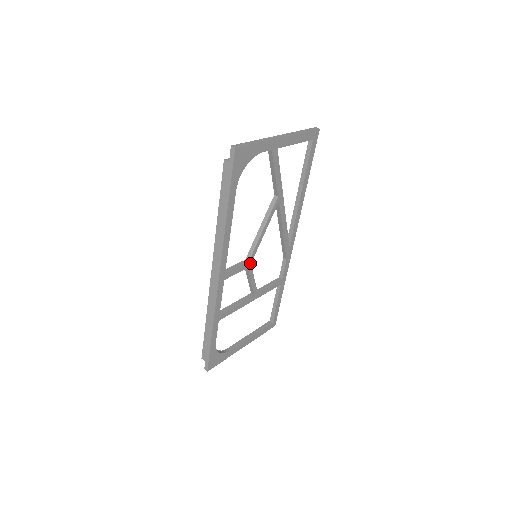
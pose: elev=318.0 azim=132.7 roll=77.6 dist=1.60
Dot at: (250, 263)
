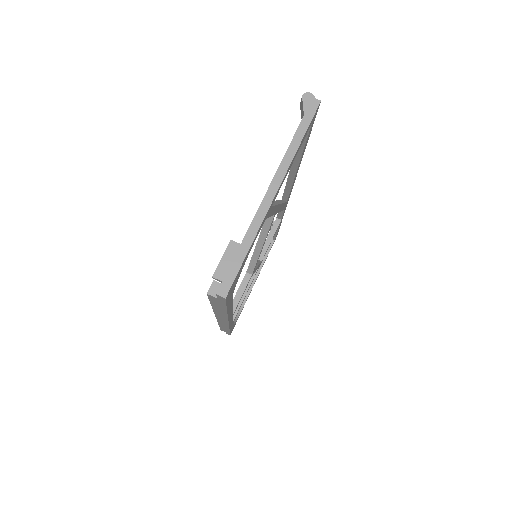
Dot at: (253, 272)
